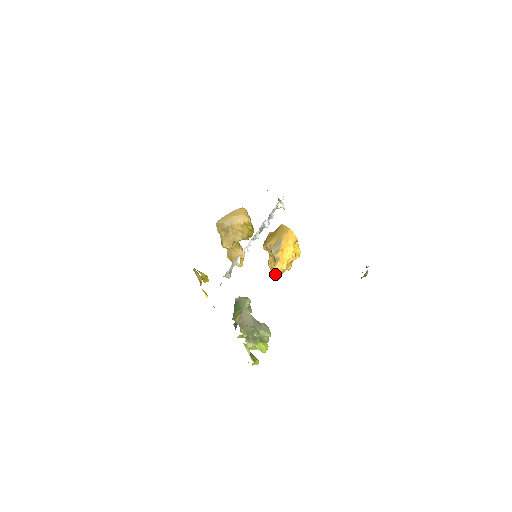
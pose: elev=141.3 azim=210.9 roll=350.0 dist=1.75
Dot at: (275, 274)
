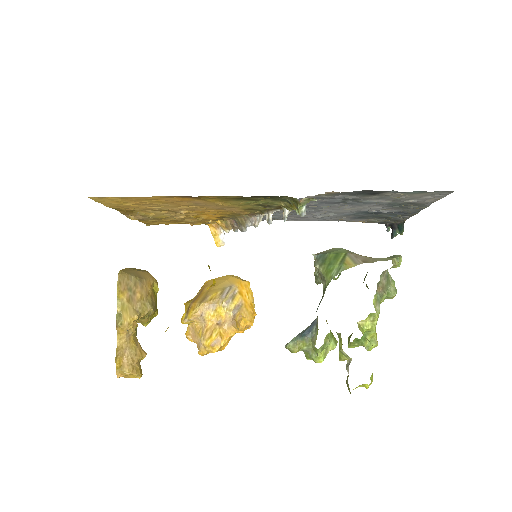
Dot at: (244, 327)
